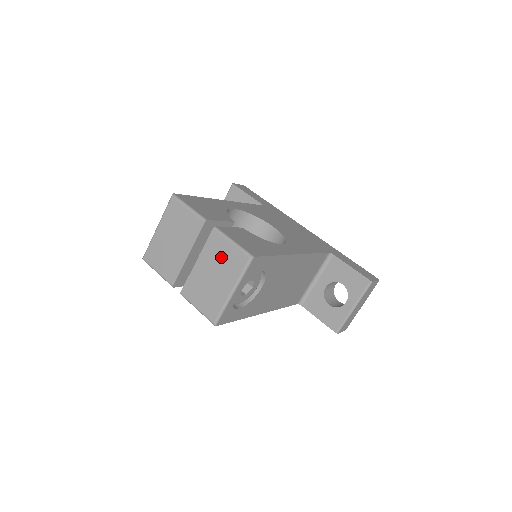
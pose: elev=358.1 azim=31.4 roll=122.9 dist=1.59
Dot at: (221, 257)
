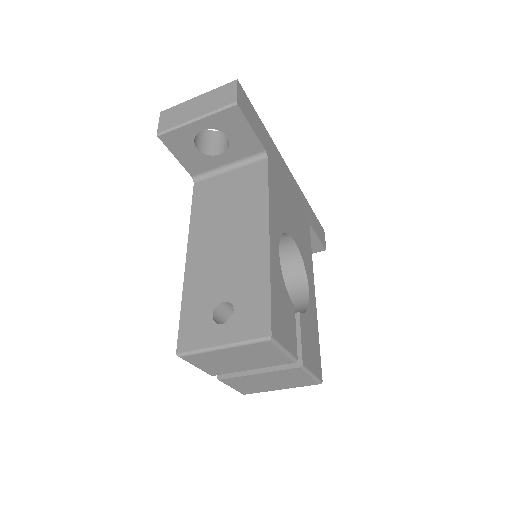
Dot at: (290, 379)
